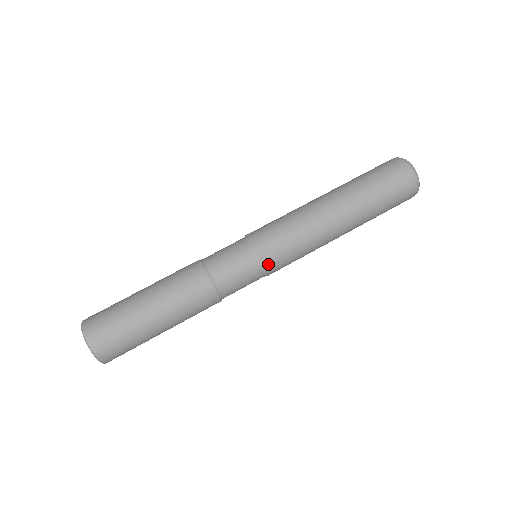
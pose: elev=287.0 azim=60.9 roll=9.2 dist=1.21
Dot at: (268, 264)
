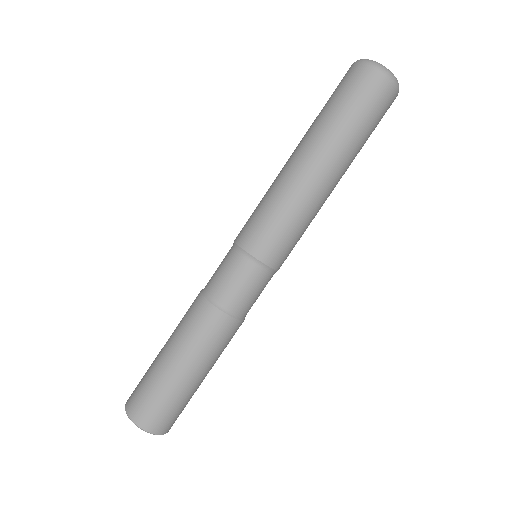
Dot at: occluded
